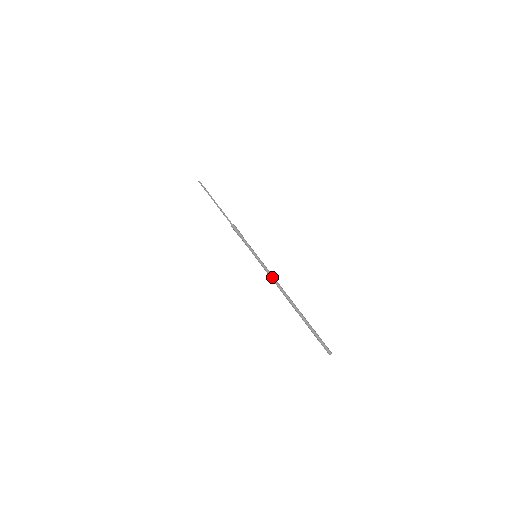
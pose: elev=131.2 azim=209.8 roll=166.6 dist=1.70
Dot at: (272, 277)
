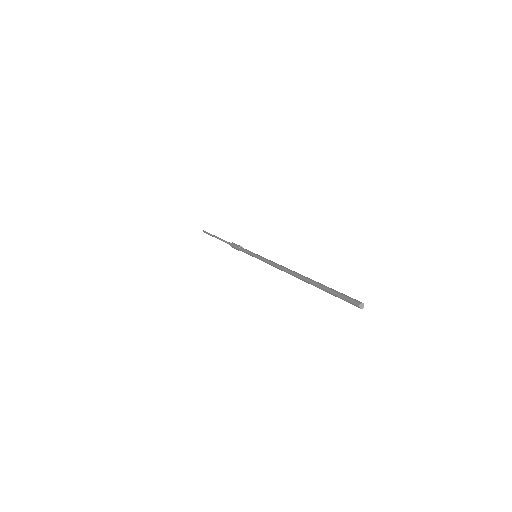
Dot at: (274, 262)
